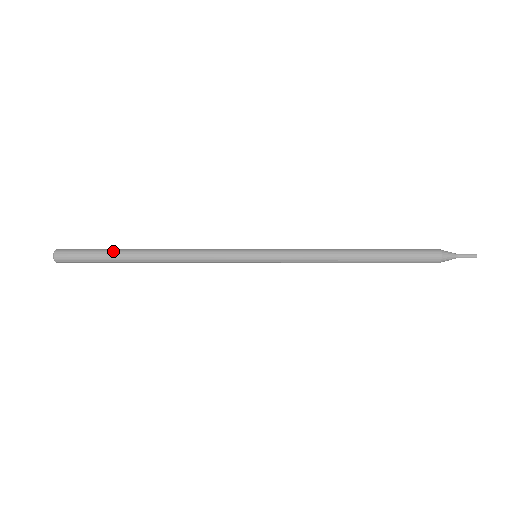
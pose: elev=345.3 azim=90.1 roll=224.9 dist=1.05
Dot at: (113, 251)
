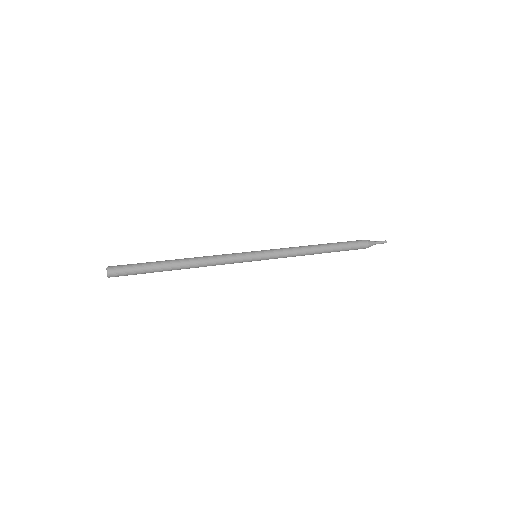
Dot at: occluded
